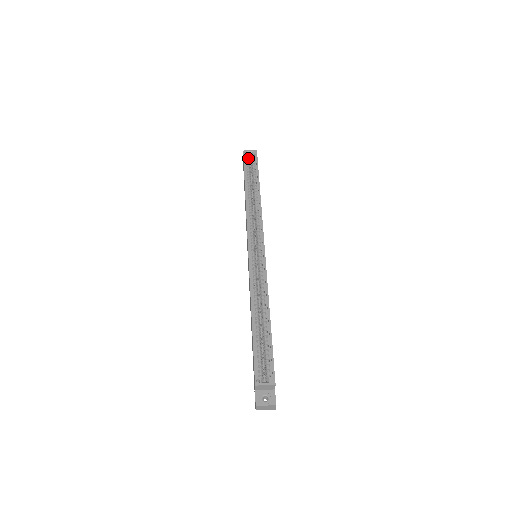
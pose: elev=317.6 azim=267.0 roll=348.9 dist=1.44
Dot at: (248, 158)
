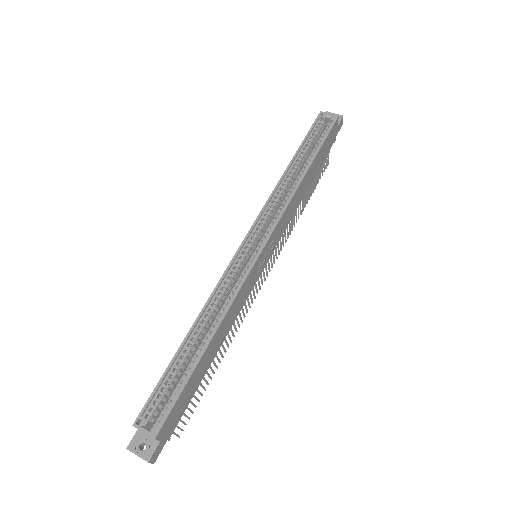
Dot at: (322, 123)
